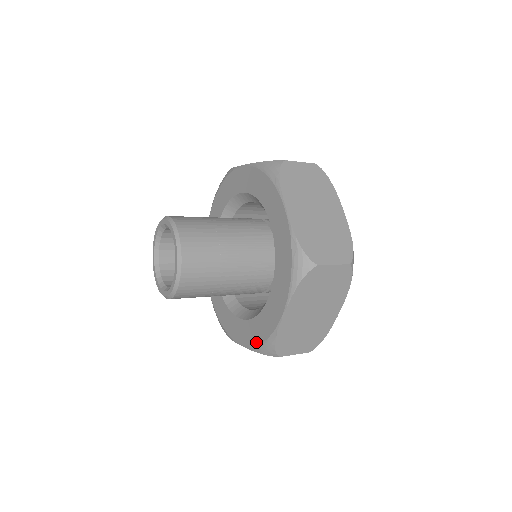
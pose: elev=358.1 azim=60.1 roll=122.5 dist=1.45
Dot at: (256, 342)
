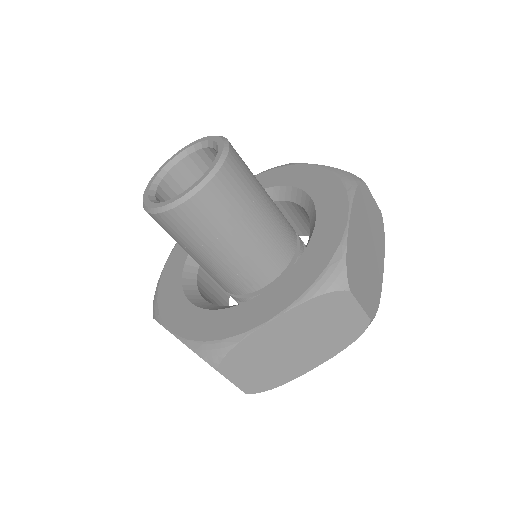
Dot at: (202, 337)
